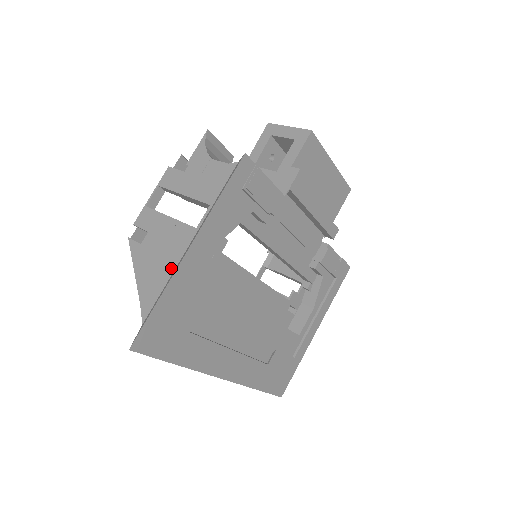
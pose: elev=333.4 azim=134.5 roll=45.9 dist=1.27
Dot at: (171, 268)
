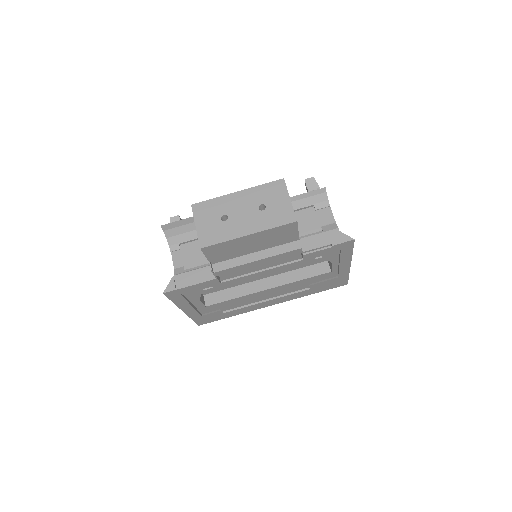
Dot at: occluded
